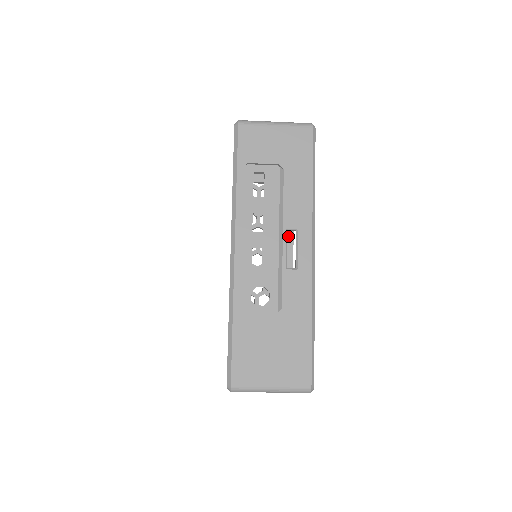
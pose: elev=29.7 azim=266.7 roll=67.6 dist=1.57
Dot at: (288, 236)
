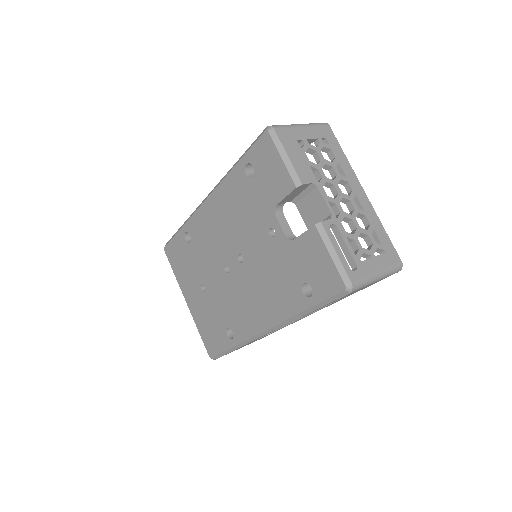
Dot at: occluded
